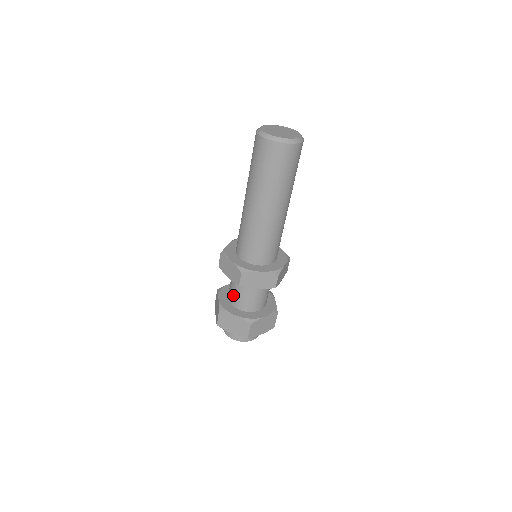
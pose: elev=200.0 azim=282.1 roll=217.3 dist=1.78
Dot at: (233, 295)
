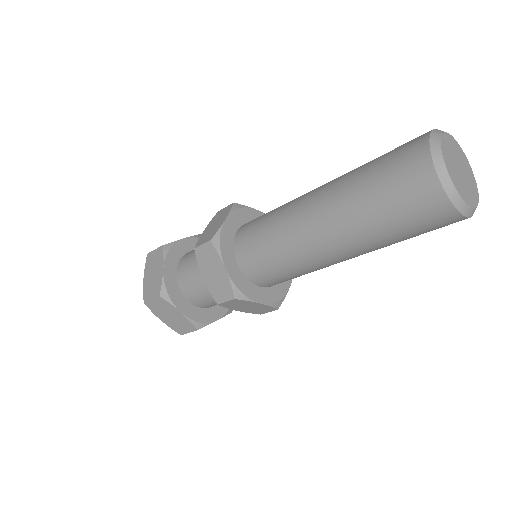
Dot at: (191, 283)
